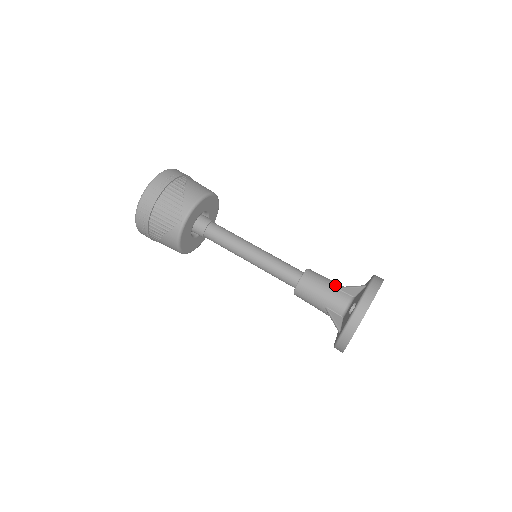
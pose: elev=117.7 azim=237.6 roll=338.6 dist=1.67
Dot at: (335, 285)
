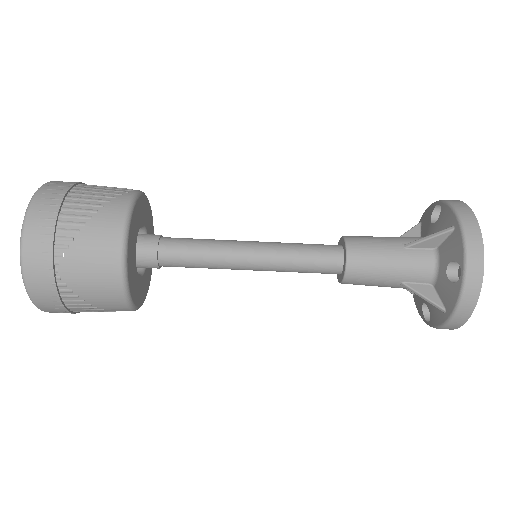
Dot at: (396, 282)
